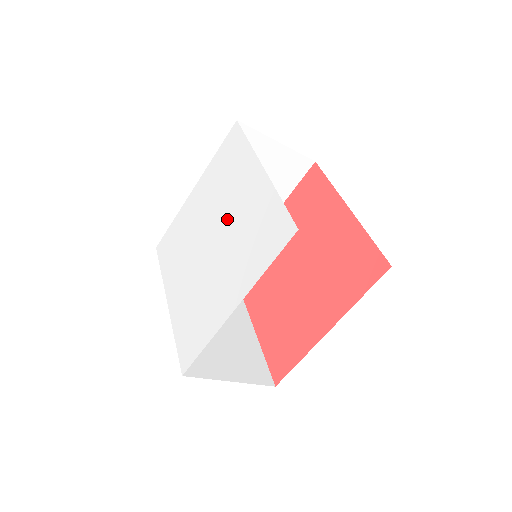
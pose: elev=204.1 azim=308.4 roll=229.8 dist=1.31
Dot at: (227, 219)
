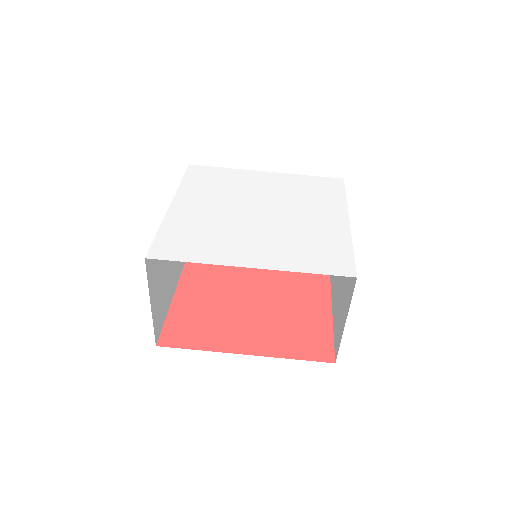
Dot at: (289, 216)
